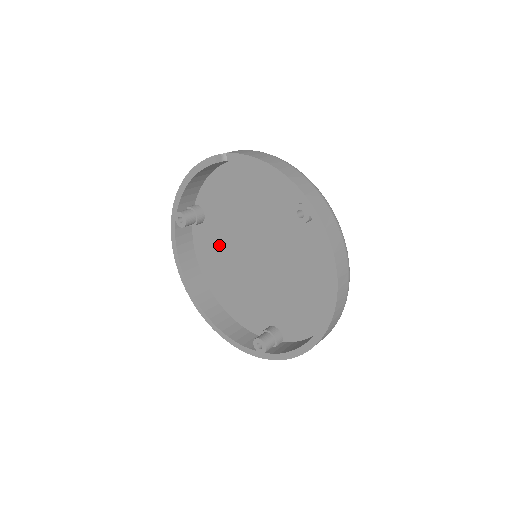
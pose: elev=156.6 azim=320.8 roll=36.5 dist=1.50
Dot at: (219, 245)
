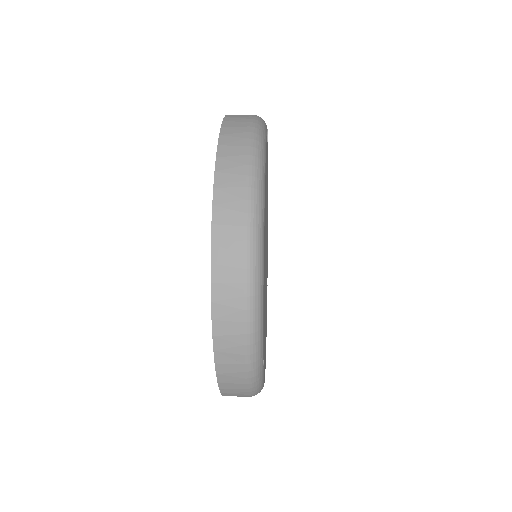
Dot at: occluded
